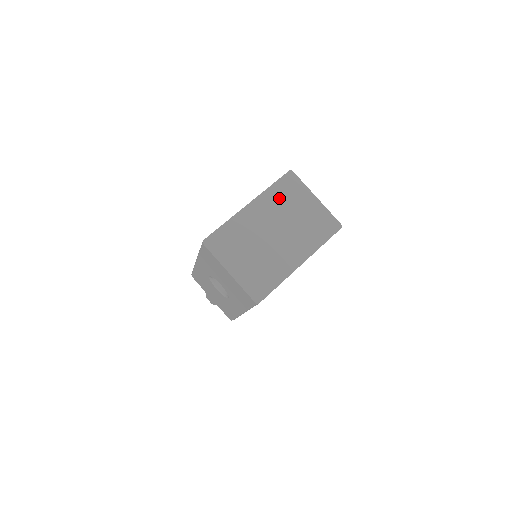
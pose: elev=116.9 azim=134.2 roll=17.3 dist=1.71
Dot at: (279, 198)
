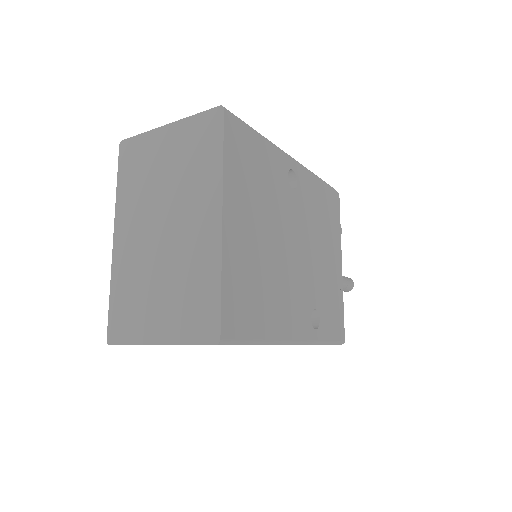
Dot at: (134, 186)
